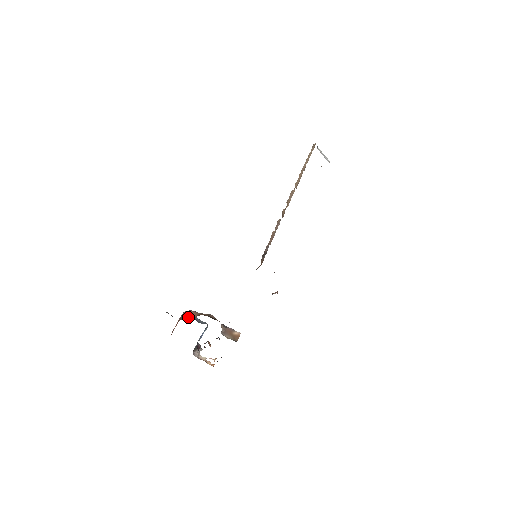
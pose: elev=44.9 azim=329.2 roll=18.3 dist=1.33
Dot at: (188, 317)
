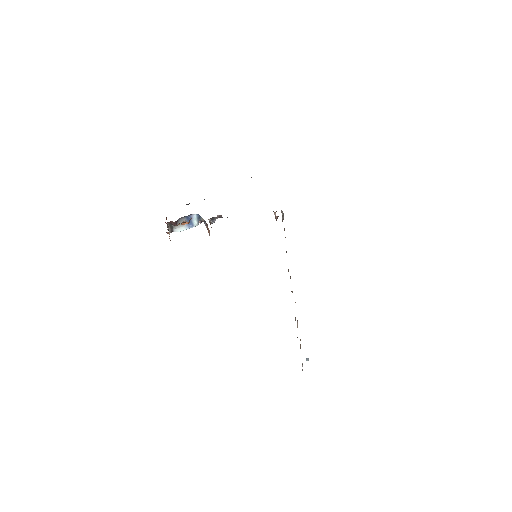
Dot at: occluded
